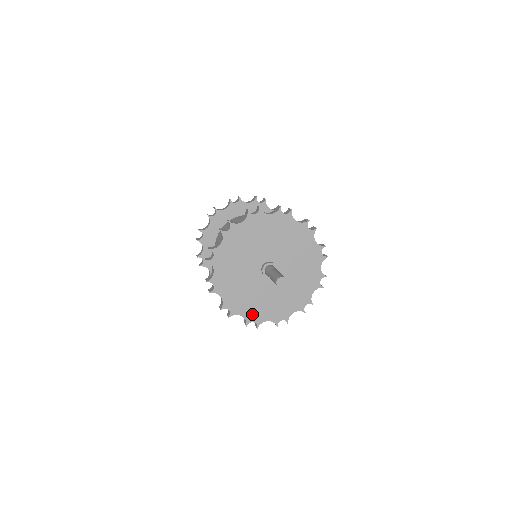
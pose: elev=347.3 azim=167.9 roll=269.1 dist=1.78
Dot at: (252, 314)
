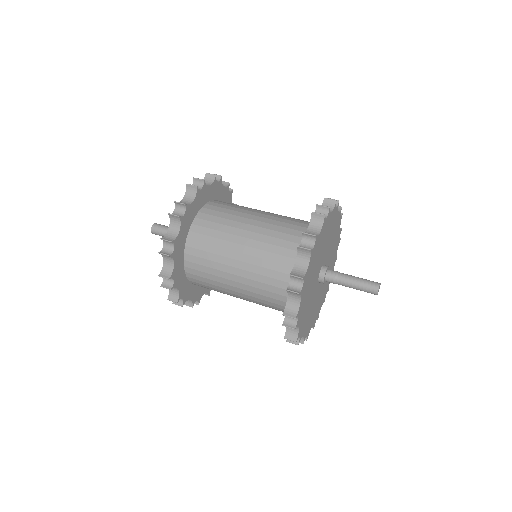
Dot at: (307, 329)
